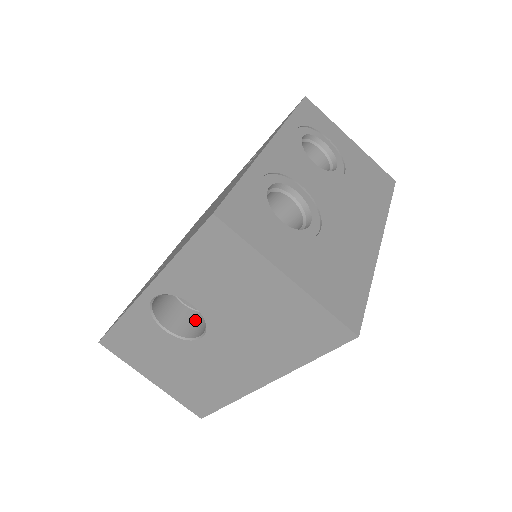
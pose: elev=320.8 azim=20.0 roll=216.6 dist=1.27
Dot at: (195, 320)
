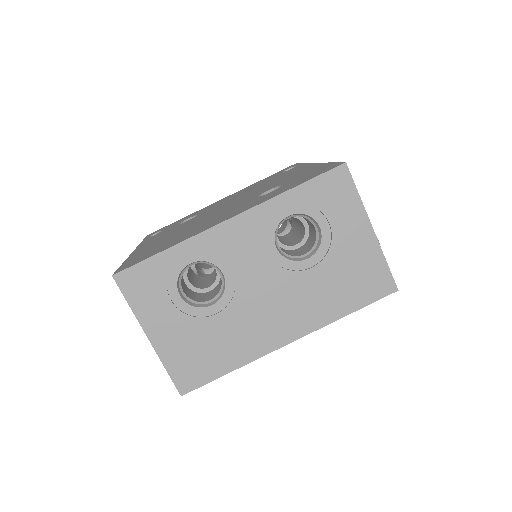
Dot at: occluded
